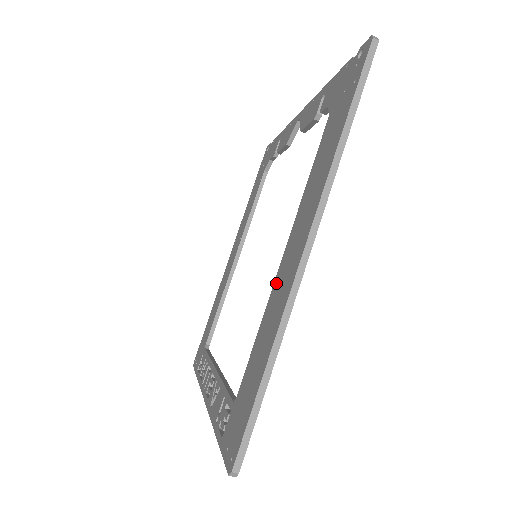
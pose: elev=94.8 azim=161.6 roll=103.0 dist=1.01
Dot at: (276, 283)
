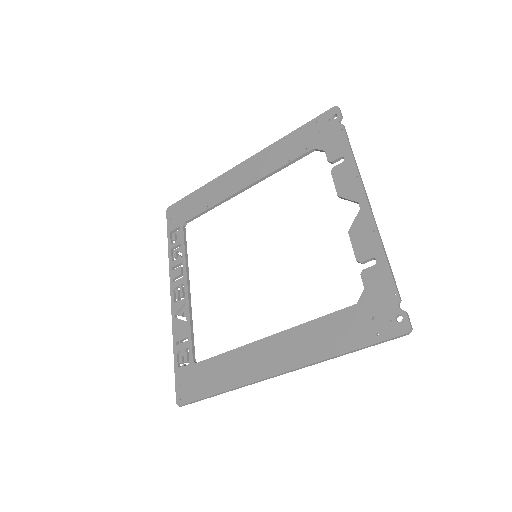
Dot at: (252, 348)
